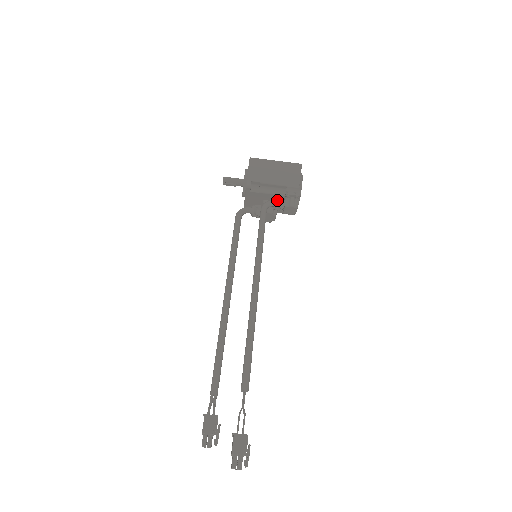
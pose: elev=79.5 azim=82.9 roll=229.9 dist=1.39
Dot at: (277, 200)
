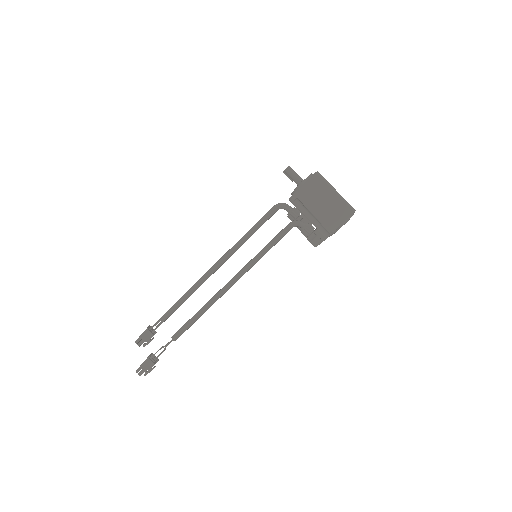
Dot at: (305, 228)
